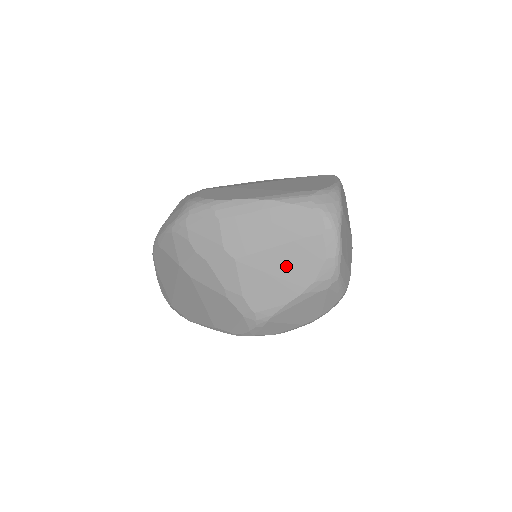
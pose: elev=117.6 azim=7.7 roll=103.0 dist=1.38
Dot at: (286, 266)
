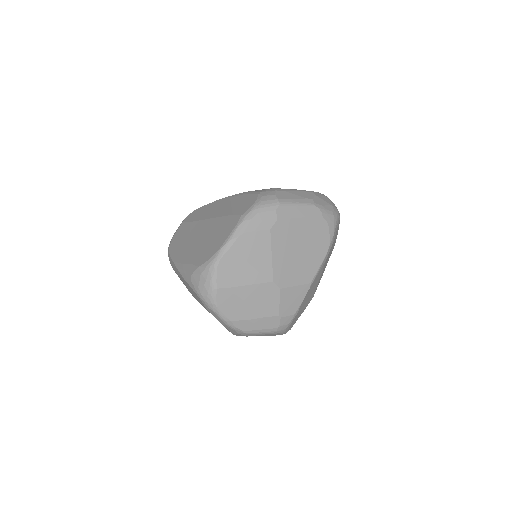
Dot at: occluded
